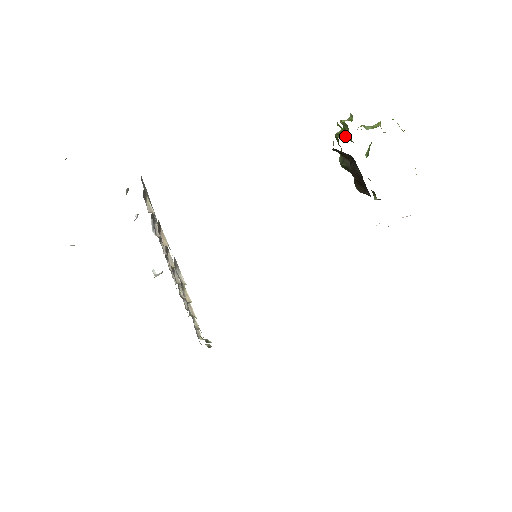
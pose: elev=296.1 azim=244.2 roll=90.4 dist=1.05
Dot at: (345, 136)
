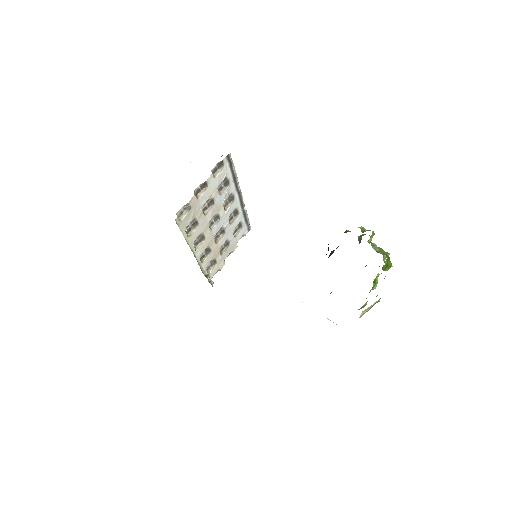
Dot at: (359, 240)
